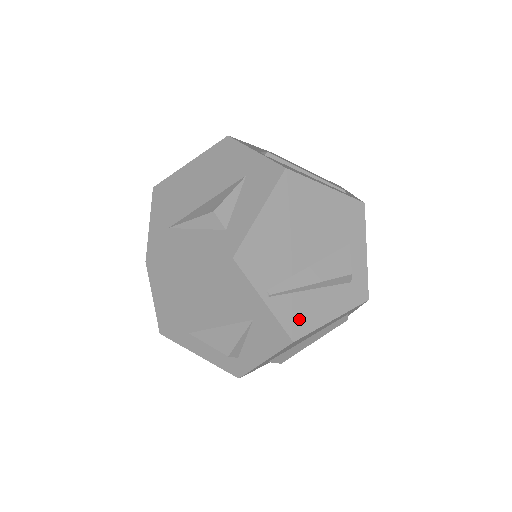
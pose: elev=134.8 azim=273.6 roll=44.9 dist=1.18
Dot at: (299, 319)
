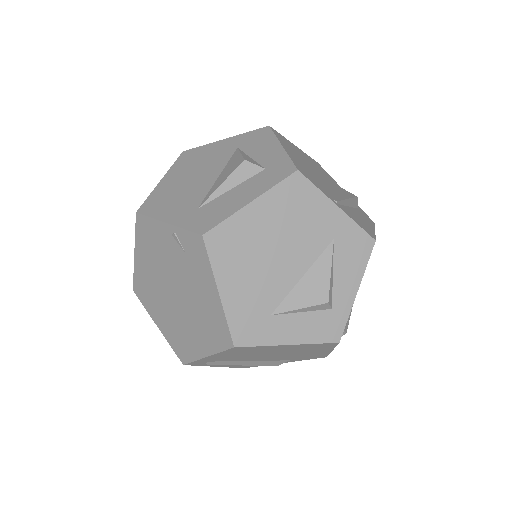
Dot at: (362, 225)
